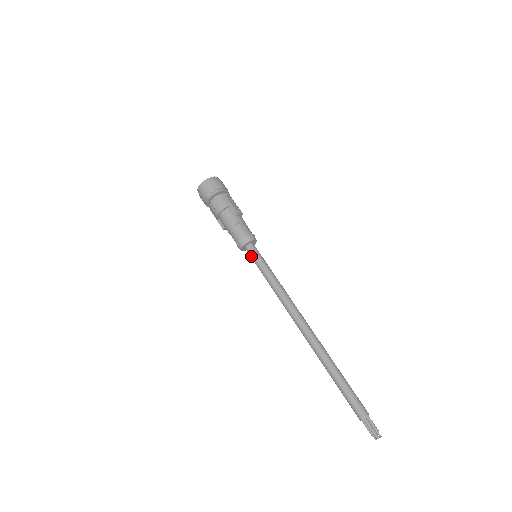
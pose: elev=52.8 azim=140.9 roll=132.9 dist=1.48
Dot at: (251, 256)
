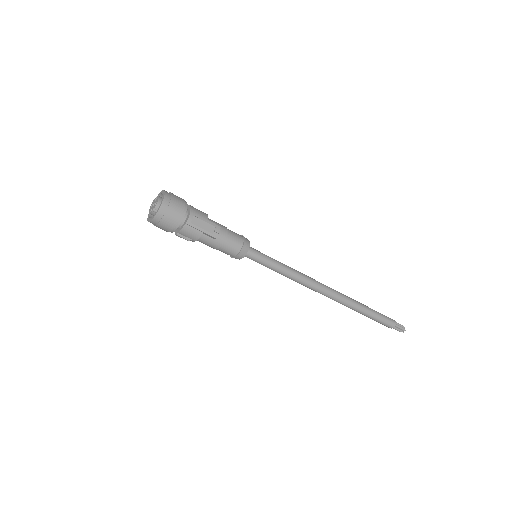
Dot at: occluded
